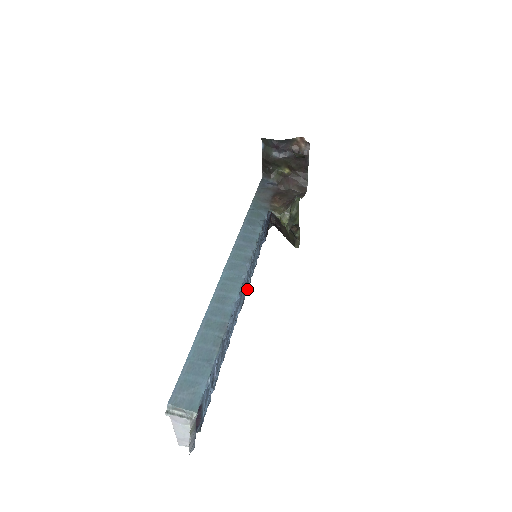
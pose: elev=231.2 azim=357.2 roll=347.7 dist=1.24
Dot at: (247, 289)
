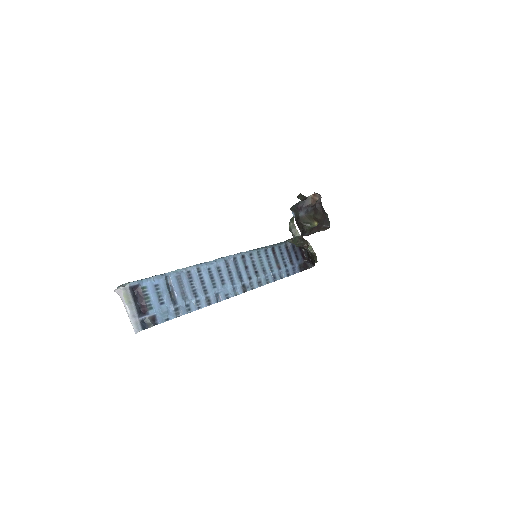
Dot at: (255, 284)
